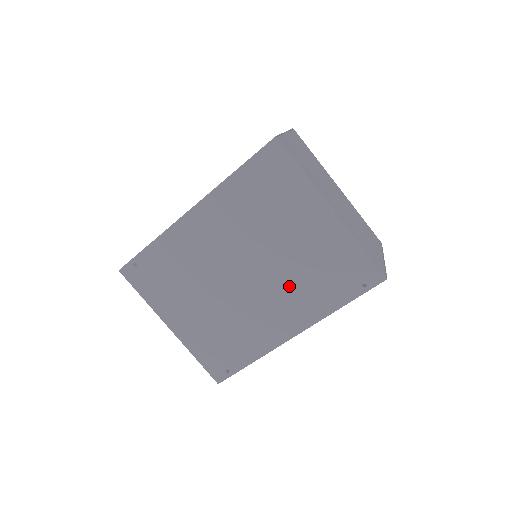
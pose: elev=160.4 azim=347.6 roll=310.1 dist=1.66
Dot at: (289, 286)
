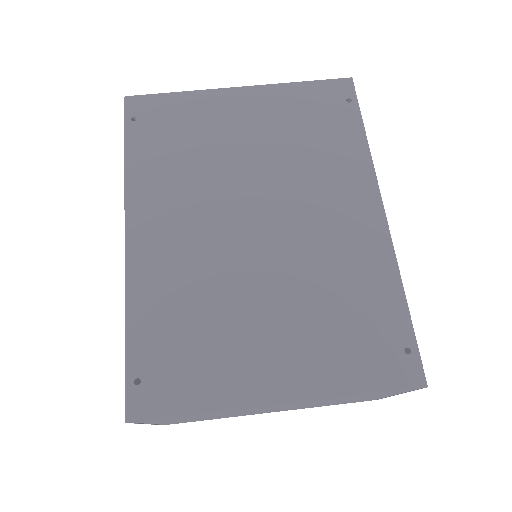
Dot at: (305, 177)
